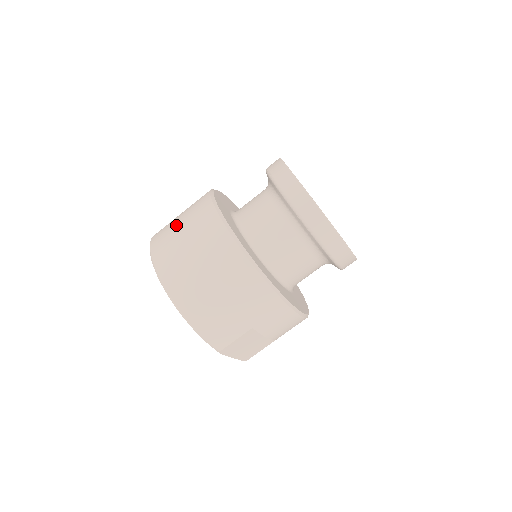
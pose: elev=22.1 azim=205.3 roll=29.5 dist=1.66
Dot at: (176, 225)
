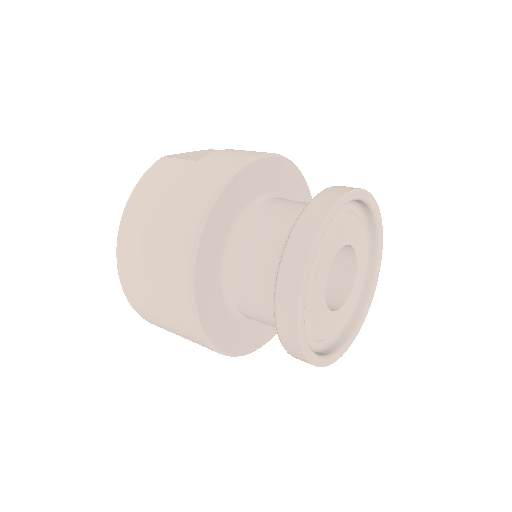
Dot at: (150, 227)
